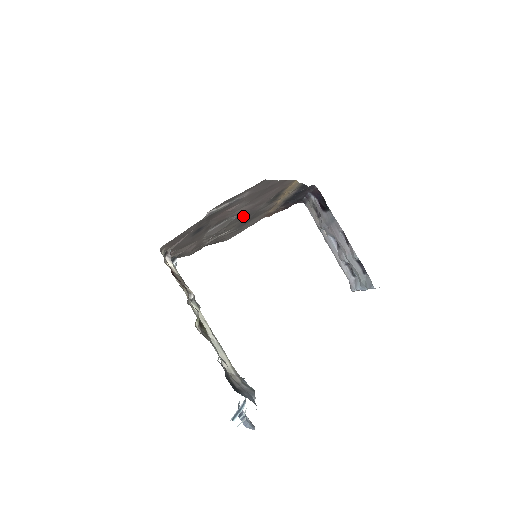
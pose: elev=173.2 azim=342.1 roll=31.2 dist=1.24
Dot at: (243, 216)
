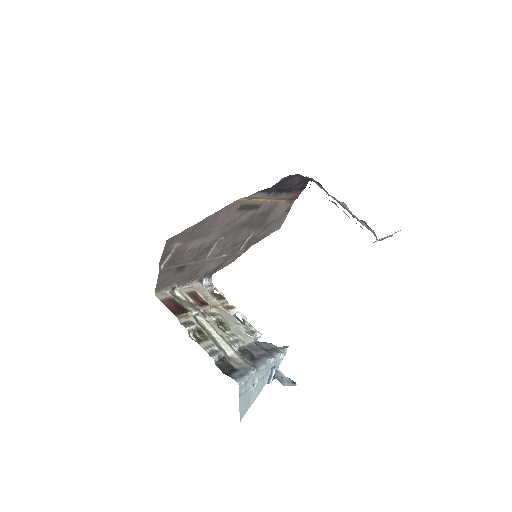
Dot at: (236, 230)
